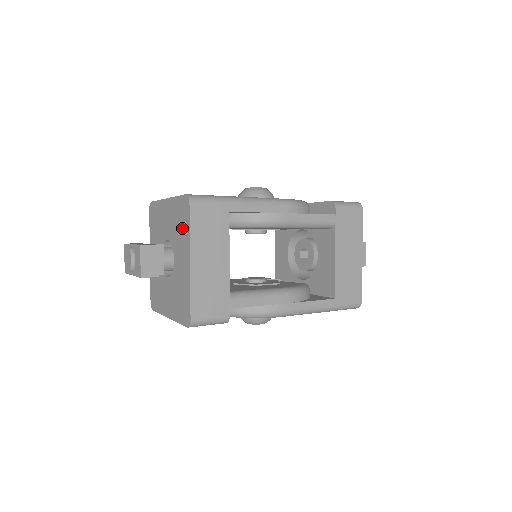
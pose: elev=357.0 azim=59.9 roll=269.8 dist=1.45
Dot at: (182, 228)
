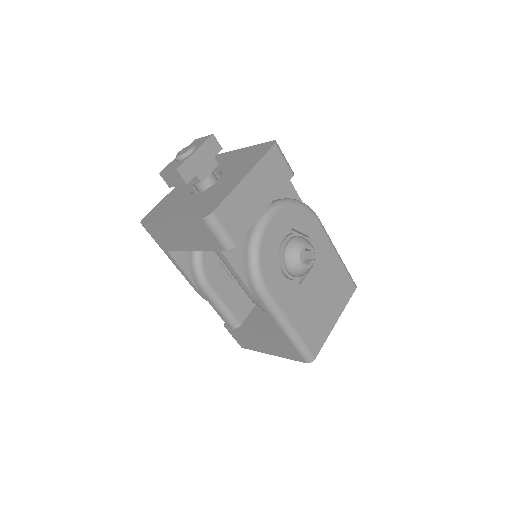
Dot at: occluded
